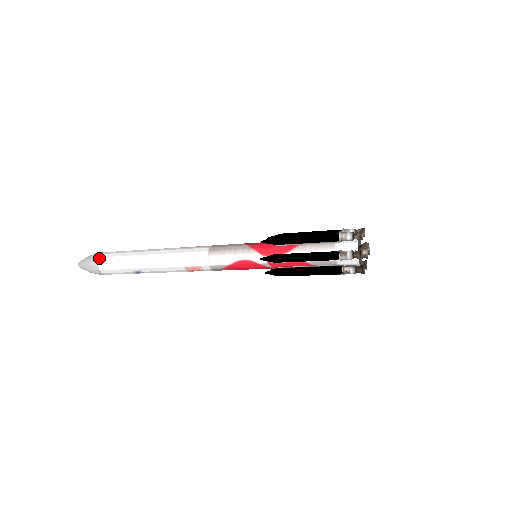
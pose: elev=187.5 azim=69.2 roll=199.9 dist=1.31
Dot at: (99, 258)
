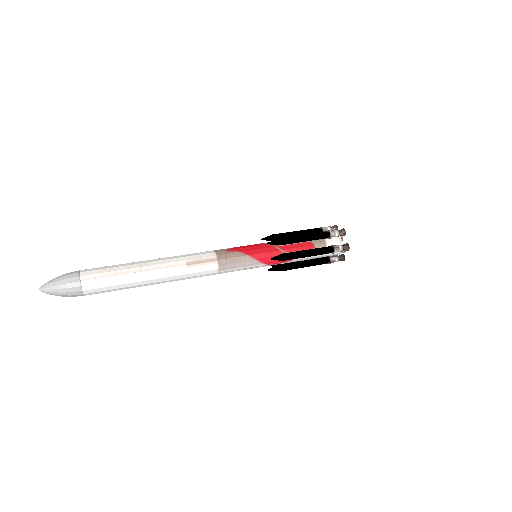
Dot at: (83, 292)
